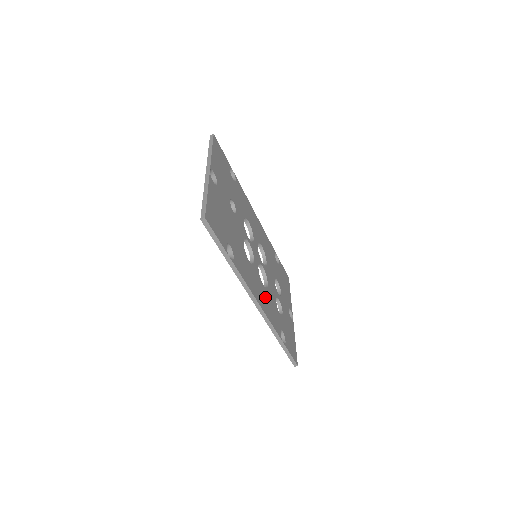
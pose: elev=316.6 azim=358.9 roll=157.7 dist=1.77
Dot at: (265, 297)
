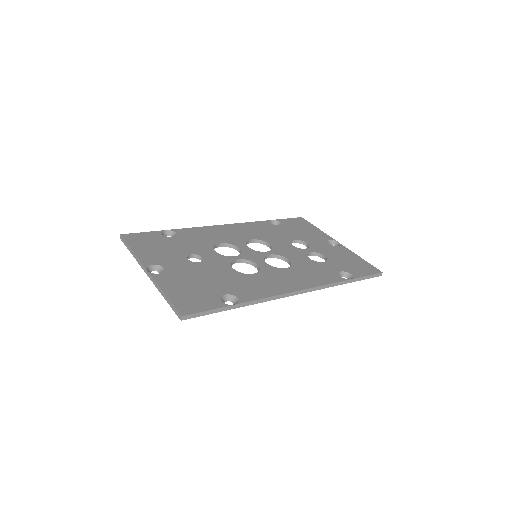
Dot at: (297, 275)
